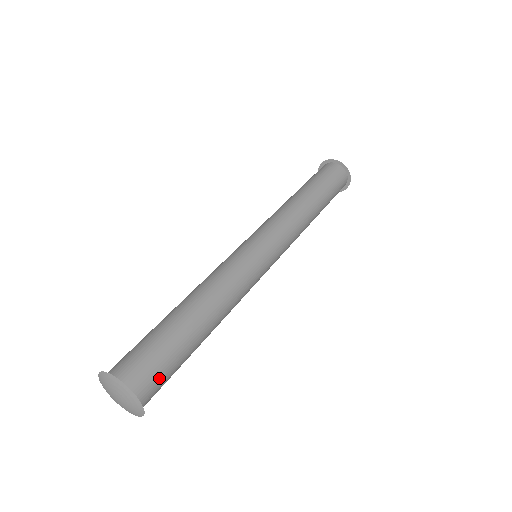
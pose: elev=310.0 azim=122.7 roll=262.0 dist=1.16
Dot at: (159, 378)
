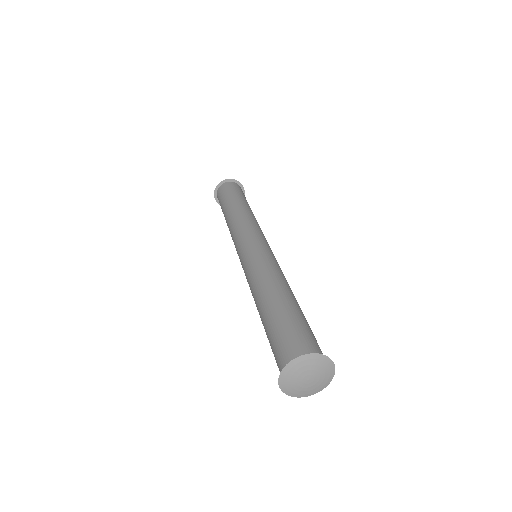
Dot at: (316, 342)
